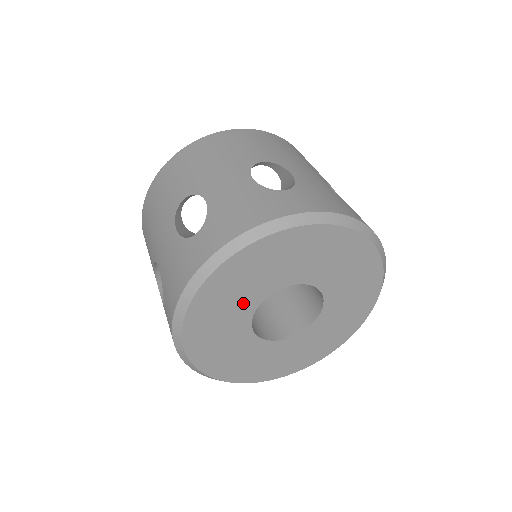
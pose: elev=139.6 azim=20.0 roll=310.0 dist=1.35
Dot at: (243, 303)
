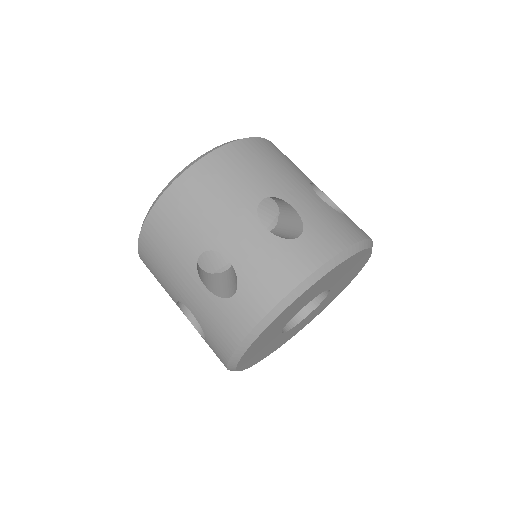
Dot at: (270, 342)
